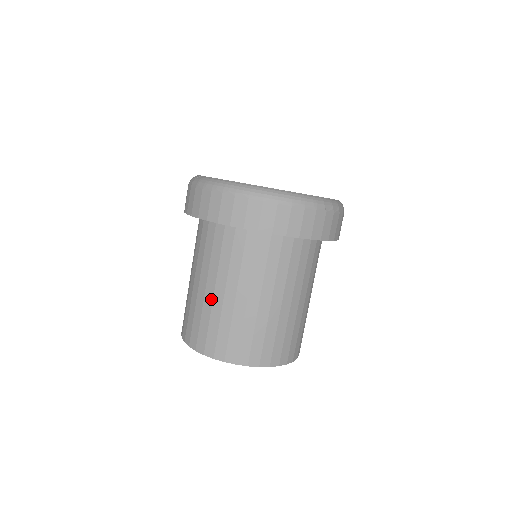
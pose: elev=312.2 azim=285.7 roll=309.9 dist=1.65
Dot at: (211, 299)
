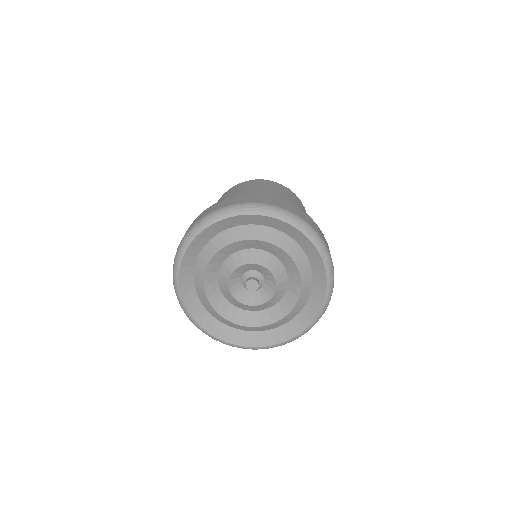
Dot at: occluded
